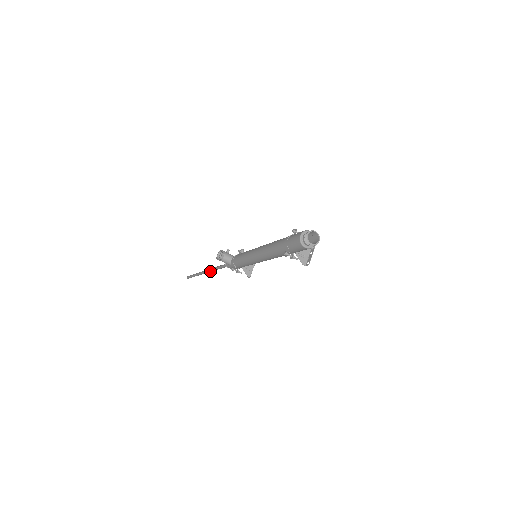
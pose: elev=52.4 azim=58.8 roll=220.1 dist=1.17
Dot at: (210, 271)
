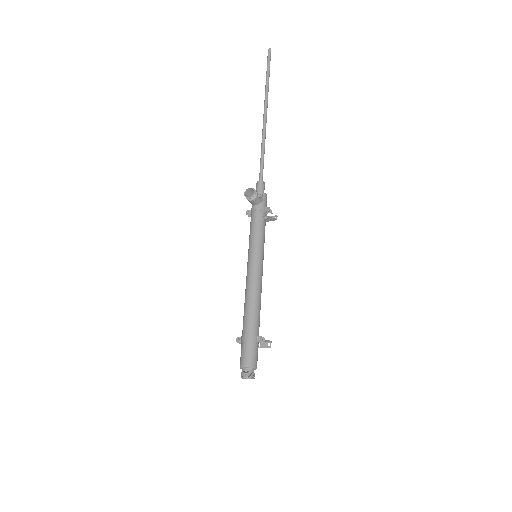
Dot at: (263, 130)
